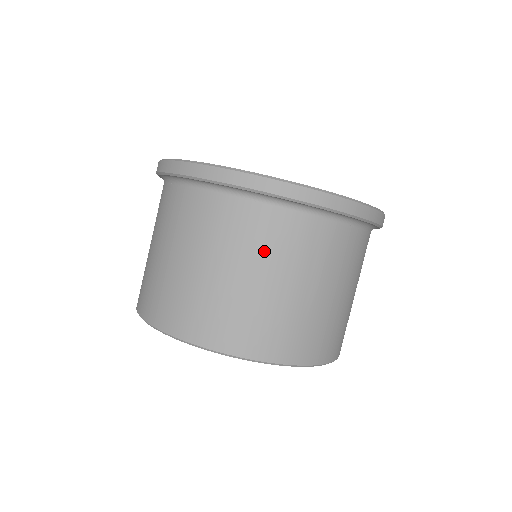
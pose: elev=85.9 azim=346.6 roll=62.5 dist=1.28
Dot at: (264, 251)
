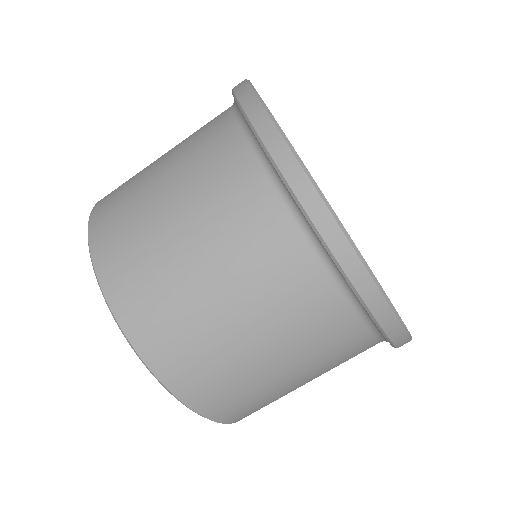
Dot at: (275, 306)
